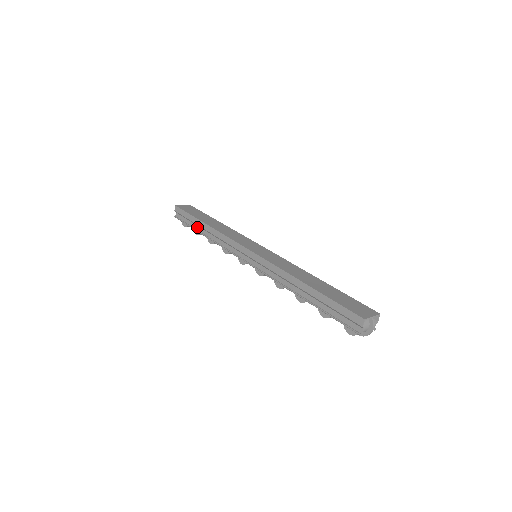
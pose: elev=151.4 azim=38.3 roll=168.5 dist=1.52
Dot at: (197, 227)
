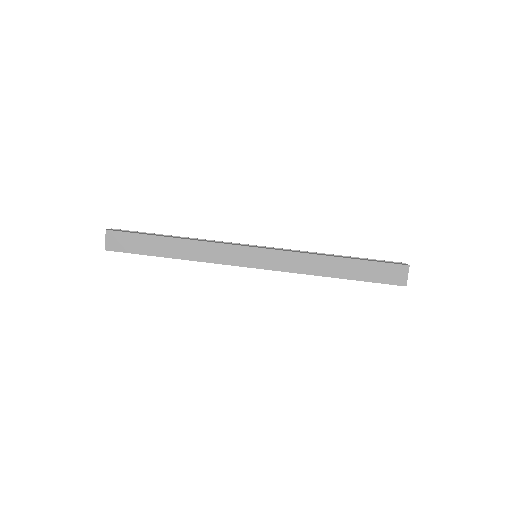
Dot at: occluded
